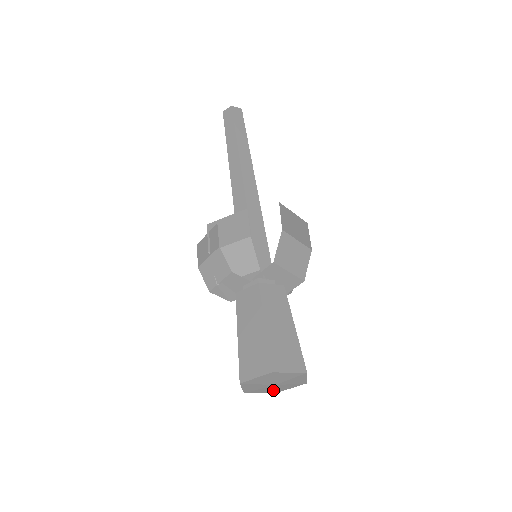
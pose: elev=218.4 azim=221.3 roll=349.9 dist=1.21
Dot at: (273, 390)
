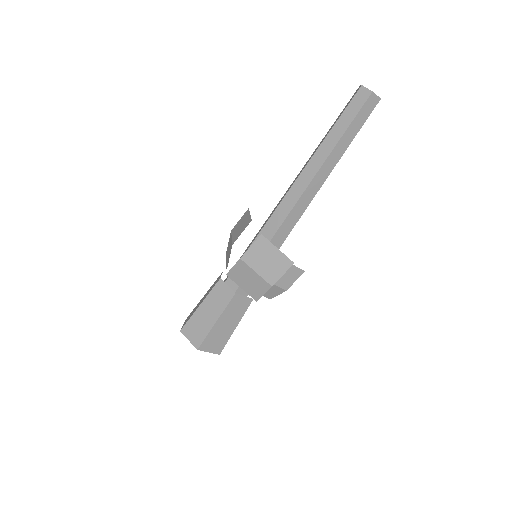
Dot at: occluded
